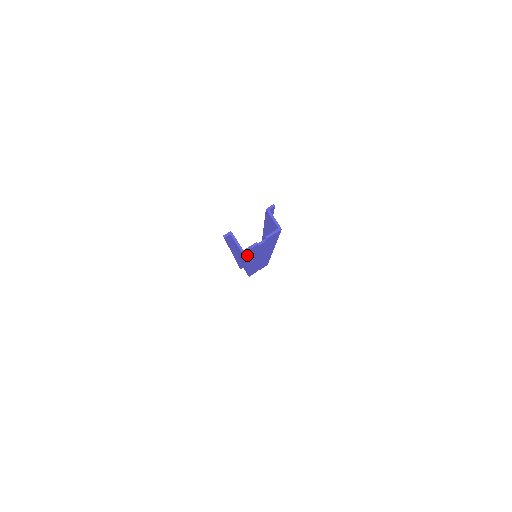
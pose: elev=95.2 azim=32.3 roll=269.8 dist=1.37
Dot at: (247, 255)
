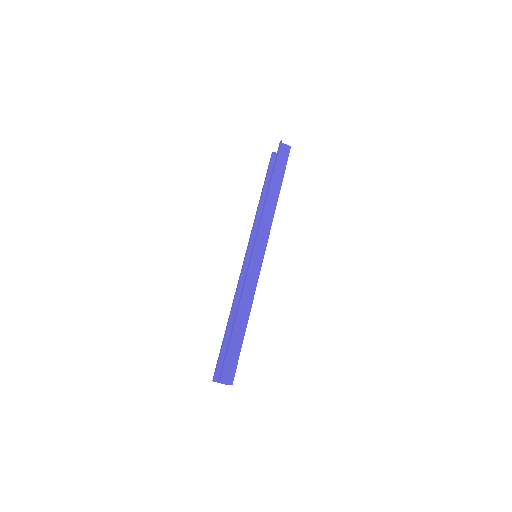
Dot at: occluded
